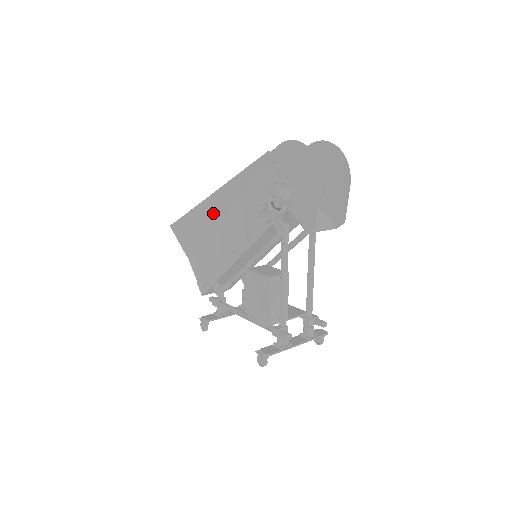
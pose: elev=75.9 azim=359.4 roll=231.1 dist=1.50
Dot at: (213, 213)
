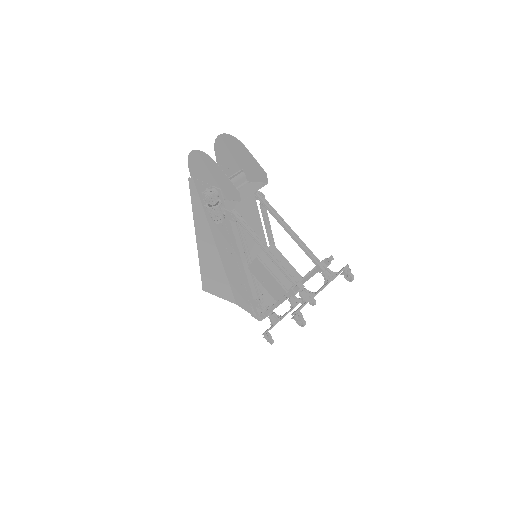
Dot at: (211, 254)
